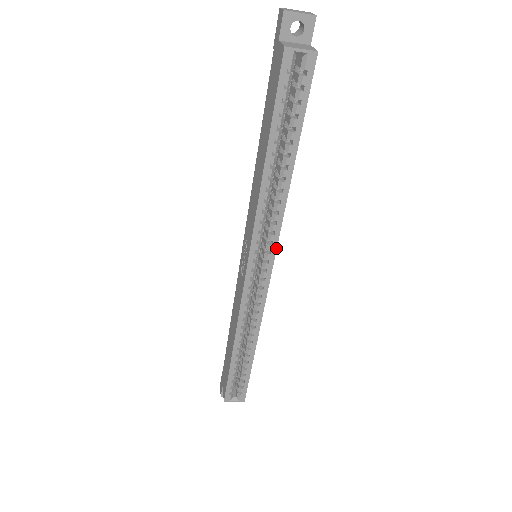
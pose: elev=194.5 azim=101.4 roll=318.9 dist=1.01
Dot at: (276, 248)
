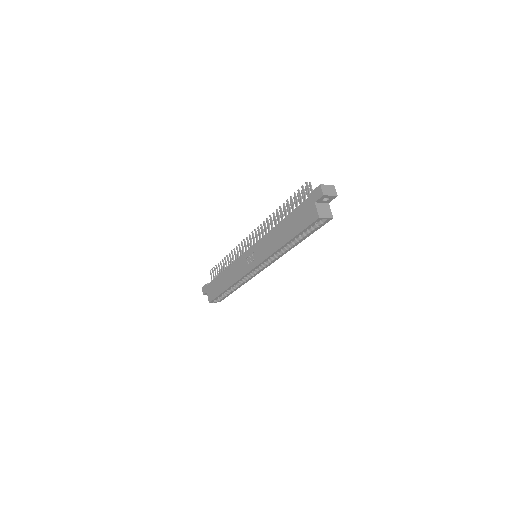
Dot at: occluded
